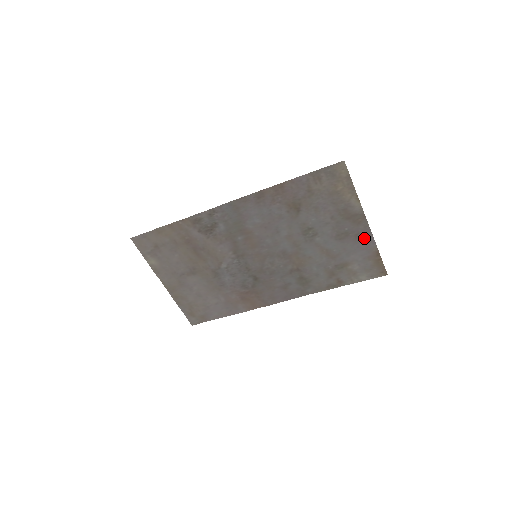
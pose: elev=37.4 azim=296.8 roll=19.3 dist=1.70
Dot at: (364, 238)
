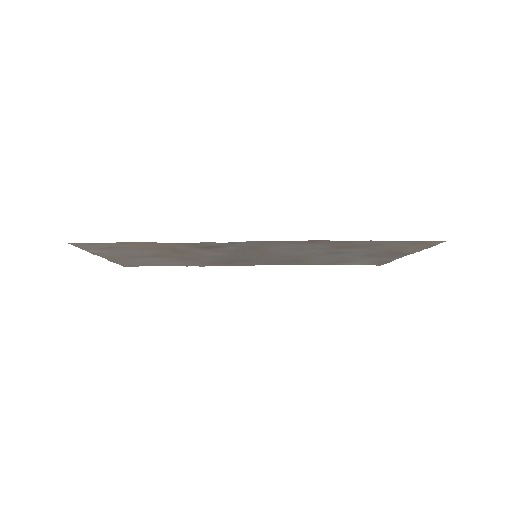
Dot at: (390, 257)
